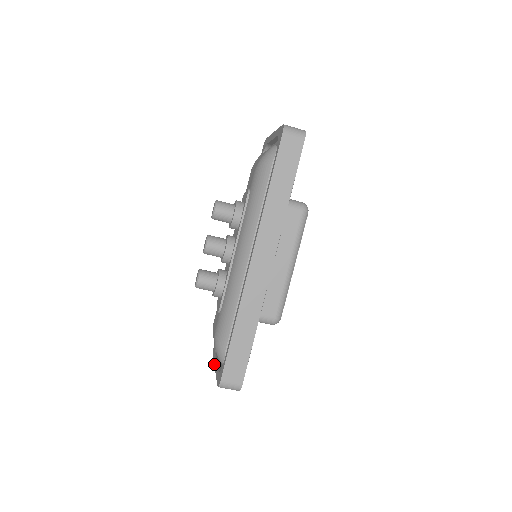
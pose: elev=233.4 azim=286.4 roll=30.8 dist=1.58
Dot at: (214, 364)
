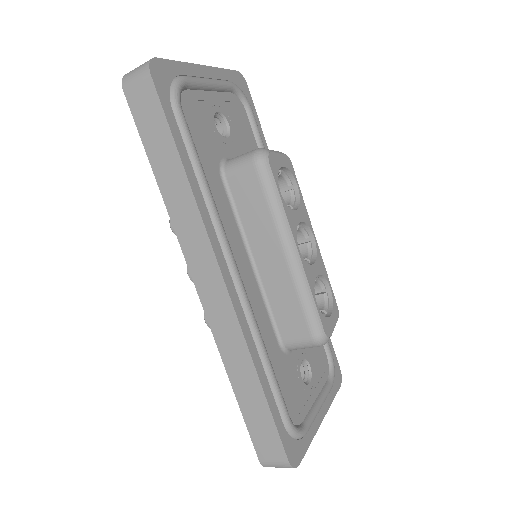
Dot at: occluded
